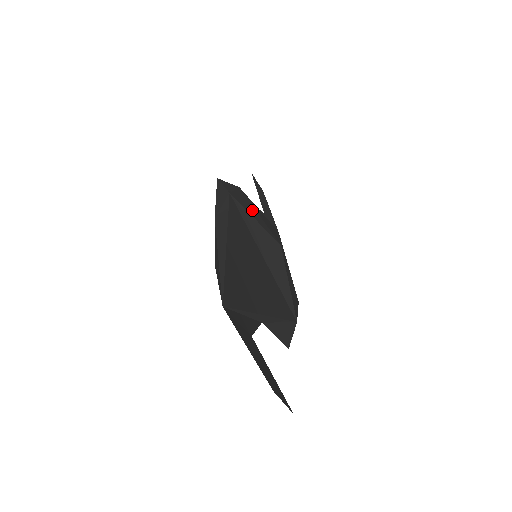
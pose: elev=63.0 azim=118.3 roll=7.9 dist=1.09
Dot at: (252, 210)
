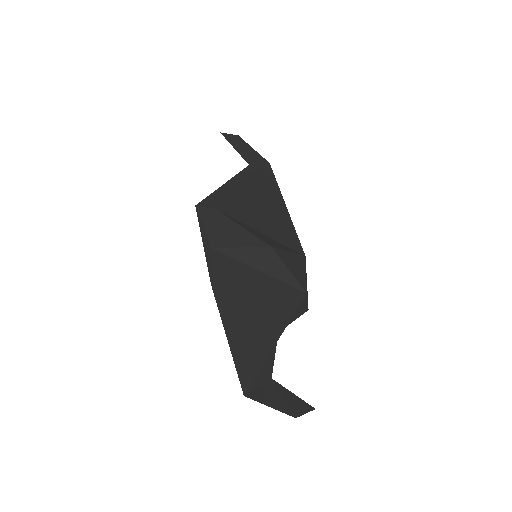
Dot at: (235, 233)
